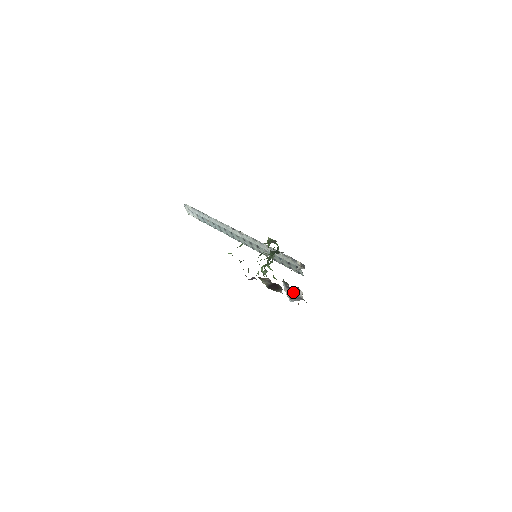
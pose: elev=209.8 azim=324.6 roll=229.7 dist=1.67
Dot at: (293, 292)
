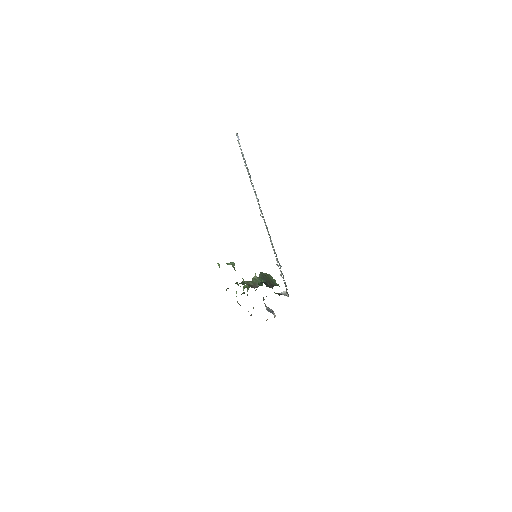
Dot at: occluded
